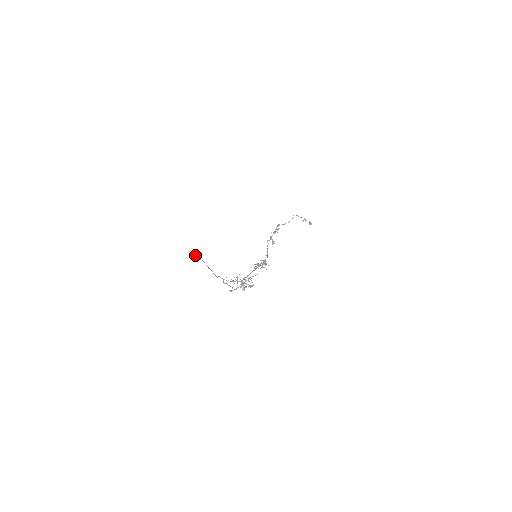
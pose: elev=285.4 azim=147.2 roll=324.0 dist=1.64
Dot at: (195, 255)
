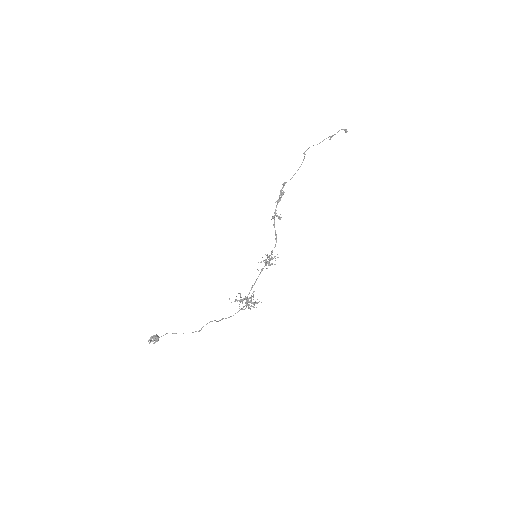
Dot at: (151, 339)
